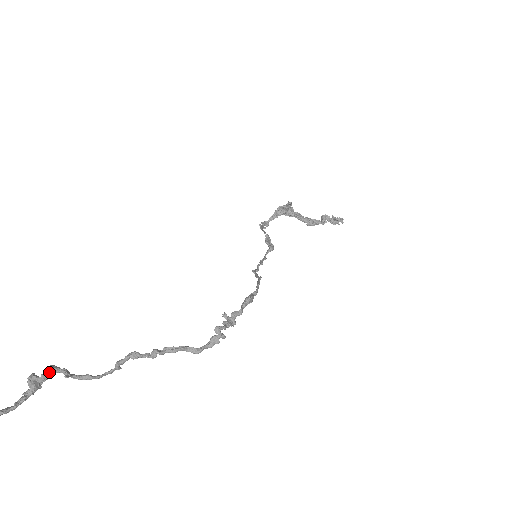
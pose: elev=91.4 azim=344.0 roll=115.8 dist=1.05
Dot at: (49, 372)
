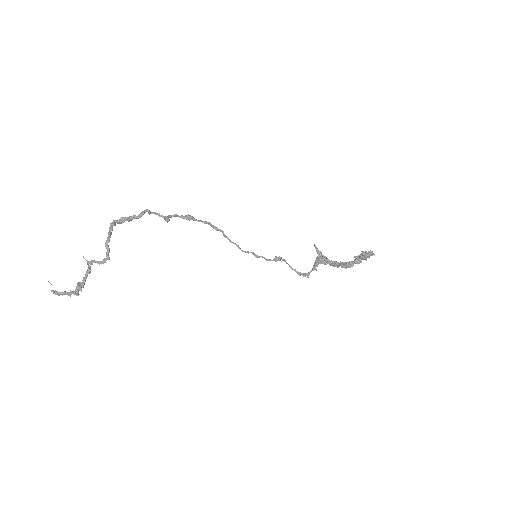
Dot at: (86, 273)
